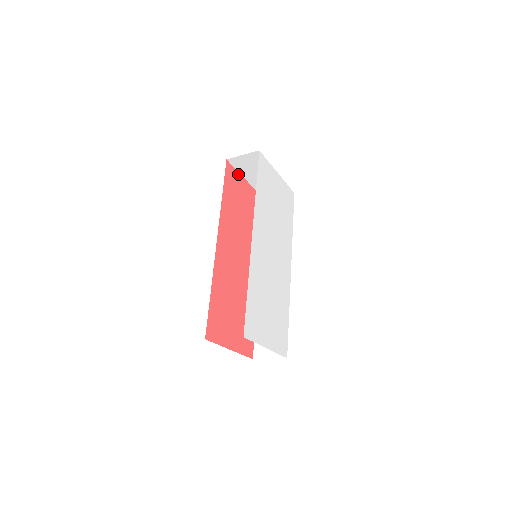
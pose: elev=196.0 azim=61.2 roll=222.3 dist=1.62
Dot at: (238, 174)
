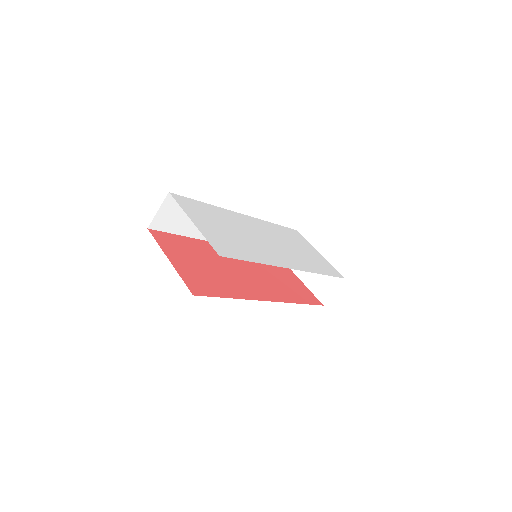
Dot at: (289, 269)
